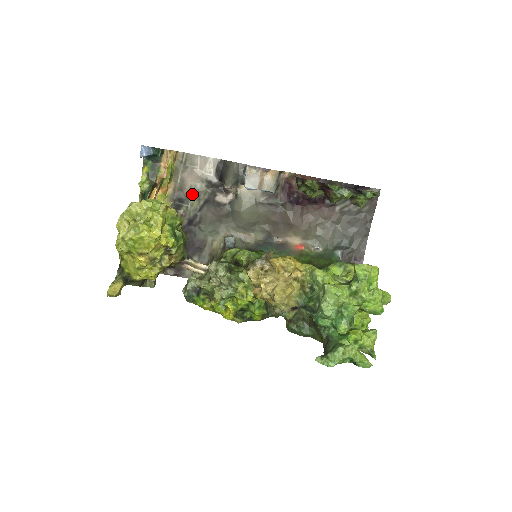
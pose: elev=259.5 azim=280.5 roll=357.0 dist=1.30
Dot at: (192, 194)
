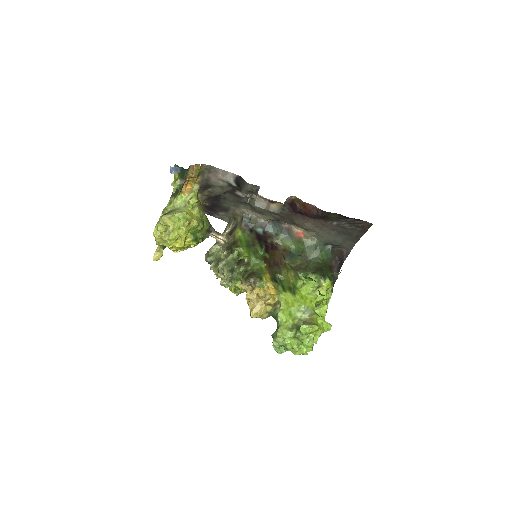
Dot at: (217, 185)
